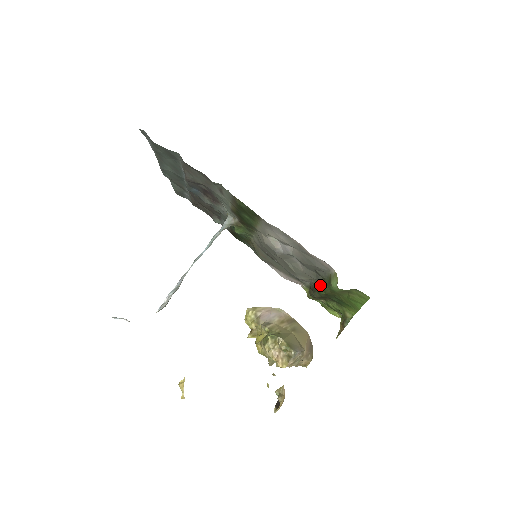
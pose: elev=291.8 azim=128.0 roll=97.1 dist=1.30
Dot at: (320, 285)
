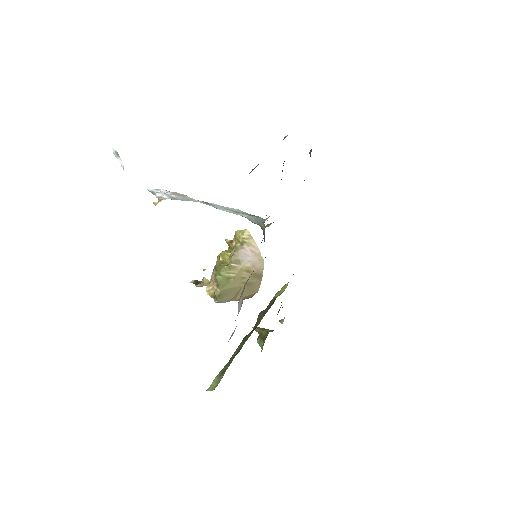
Dot at: (244, 340)
